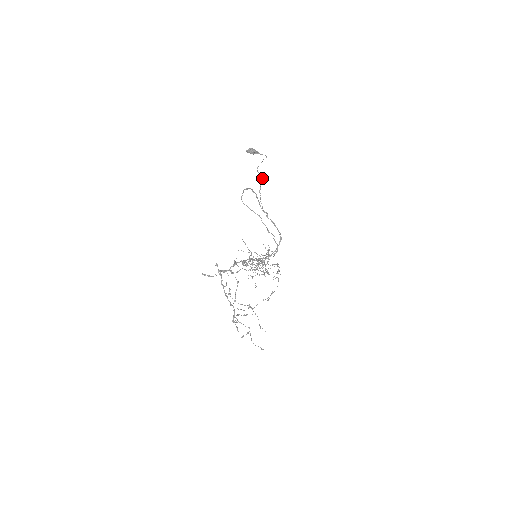
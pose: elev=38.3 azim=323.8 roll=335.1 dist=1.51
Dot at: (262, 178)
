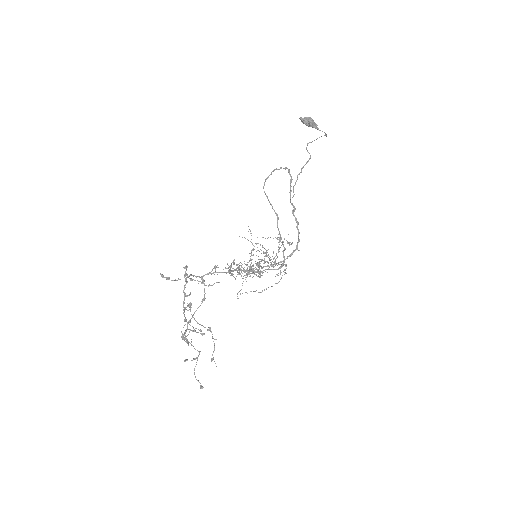
Dot at: (309, 159)
